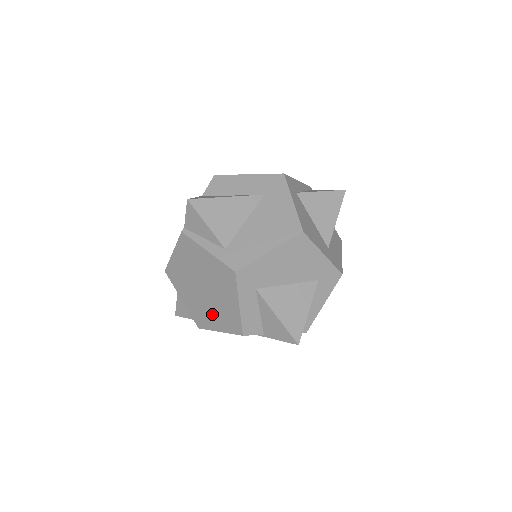
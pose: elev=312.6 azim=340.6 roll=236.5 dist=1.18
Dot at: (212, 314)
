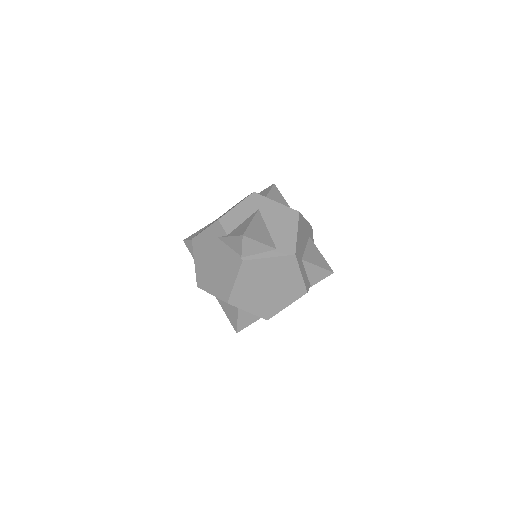
Dot at: (279, 299)
